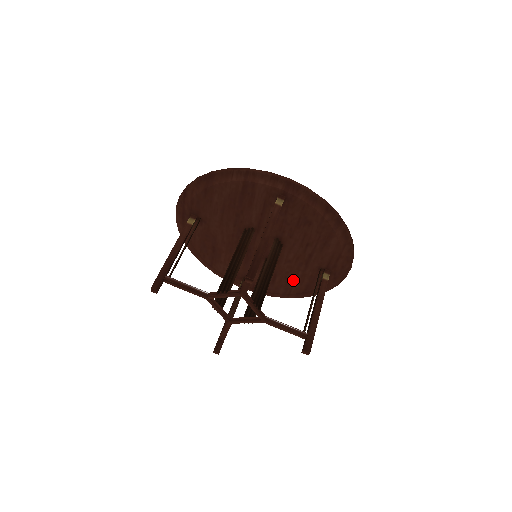
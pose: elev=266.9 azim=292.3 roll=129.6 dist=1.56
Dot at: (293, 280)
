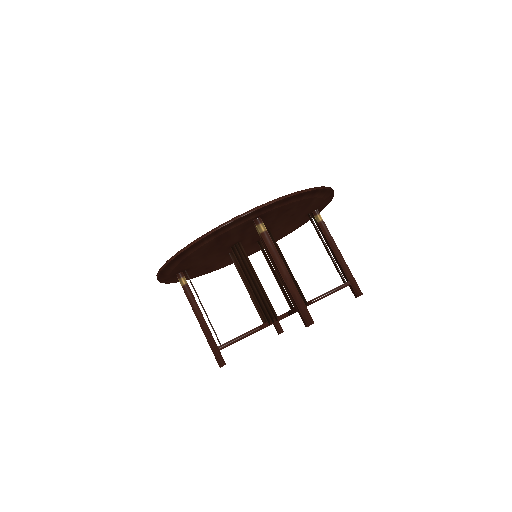
Dot at: (286, 231)
